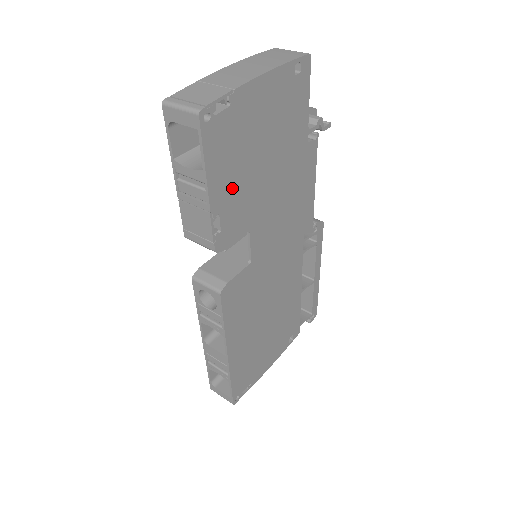
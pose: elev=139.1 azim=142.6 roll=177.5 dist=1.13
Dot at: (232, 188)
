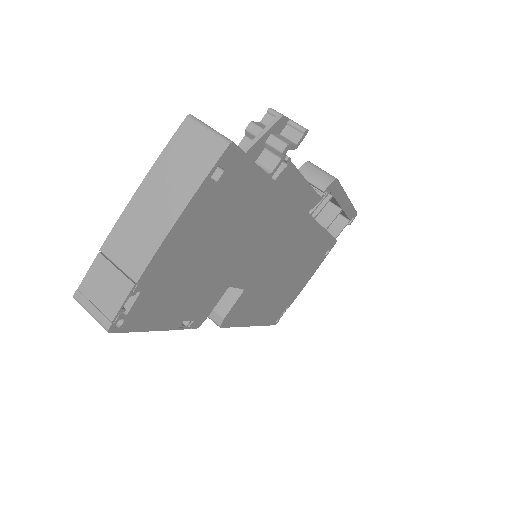
Dot at: (187, 301)
